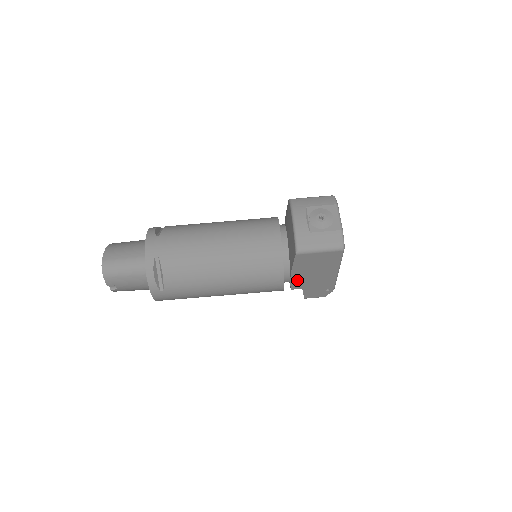
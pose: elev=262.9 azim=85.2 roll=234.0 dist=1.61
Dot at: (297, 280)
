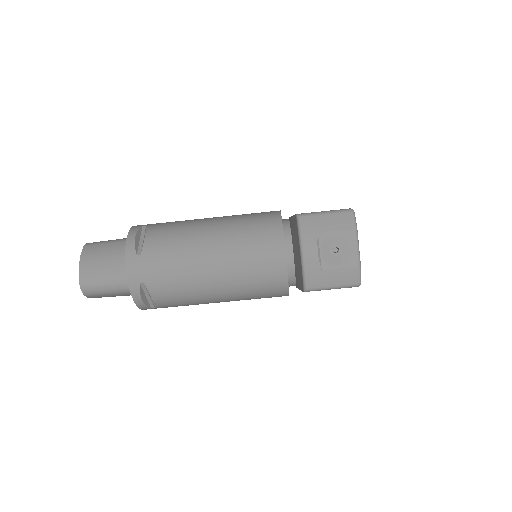
Dot at: occluded
